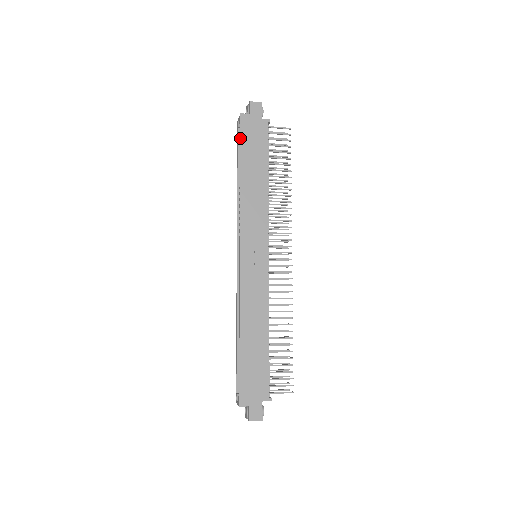
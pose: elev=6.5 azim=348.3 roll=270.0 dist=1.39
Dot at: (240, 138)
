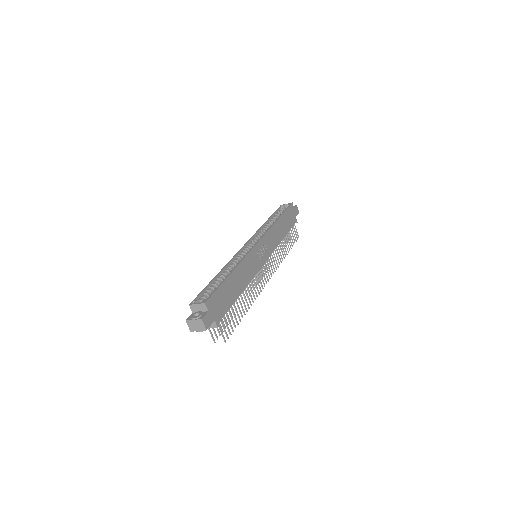
Dot at: (287, 208)
